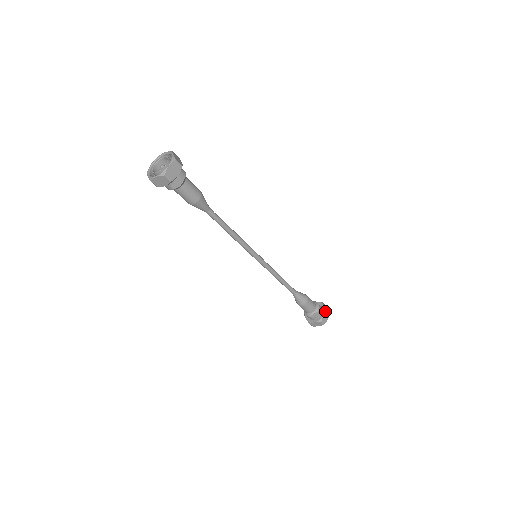
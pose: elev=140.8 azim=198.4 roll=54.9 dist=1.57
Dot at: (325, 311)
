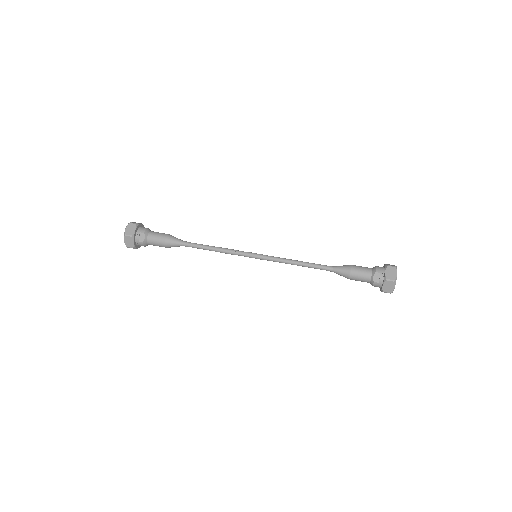
Dot at: (385, 267)
